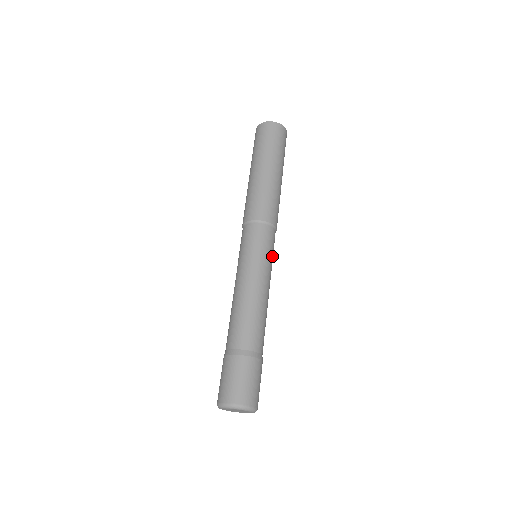
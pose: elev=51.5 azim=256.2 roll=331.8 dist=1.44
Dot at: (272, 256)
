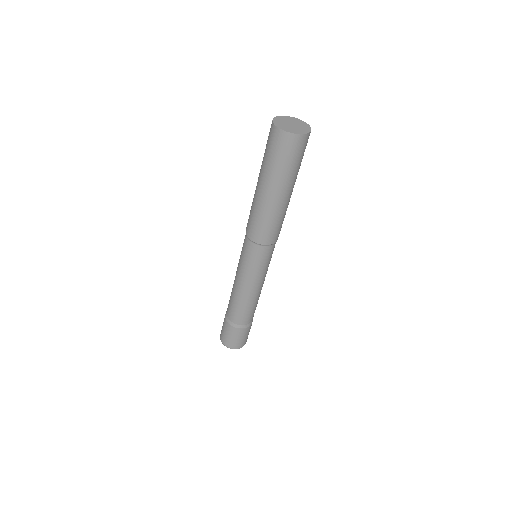
Dot at: occluded
